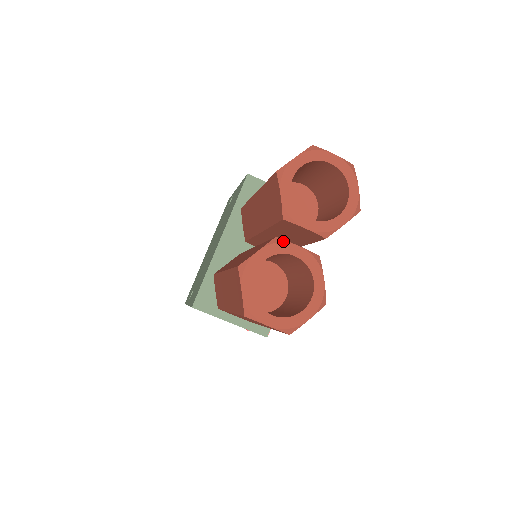
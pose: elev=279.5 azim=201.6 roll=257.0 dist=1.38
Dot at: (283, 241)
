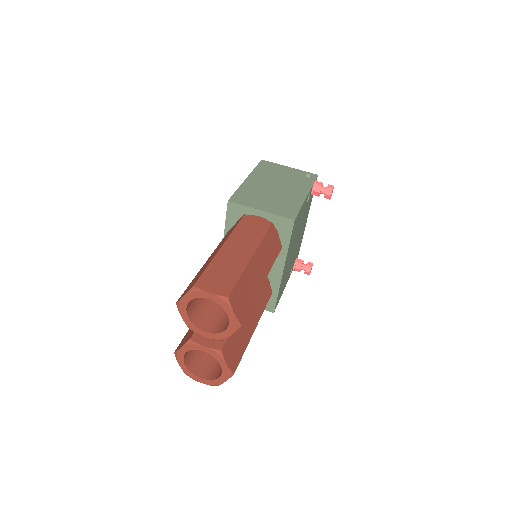
Dot at: (194, 343)
